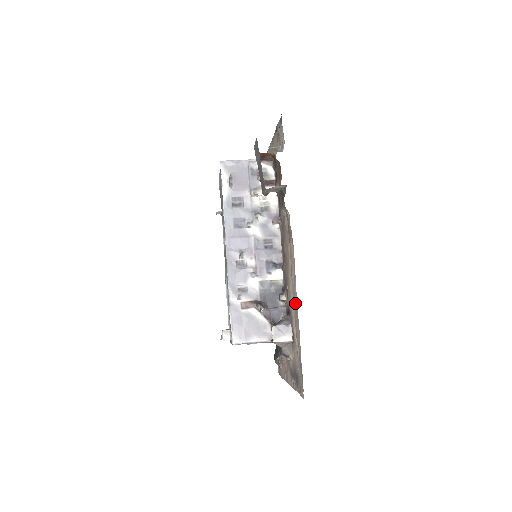
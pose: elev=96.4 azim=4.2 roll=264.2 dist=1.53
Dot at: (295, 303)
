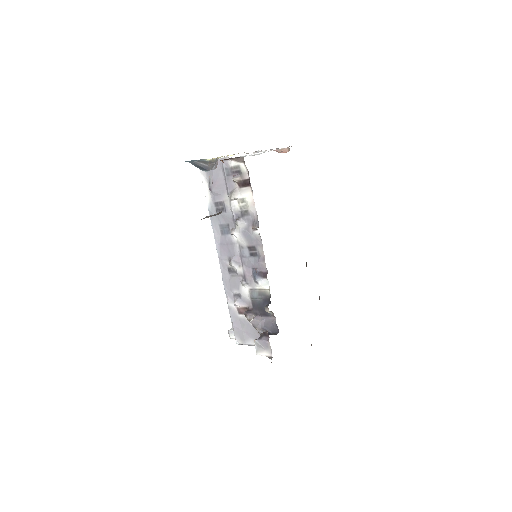
Dot at: occluded
